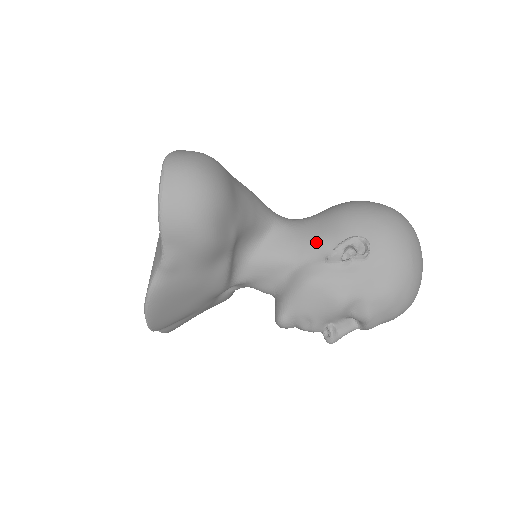
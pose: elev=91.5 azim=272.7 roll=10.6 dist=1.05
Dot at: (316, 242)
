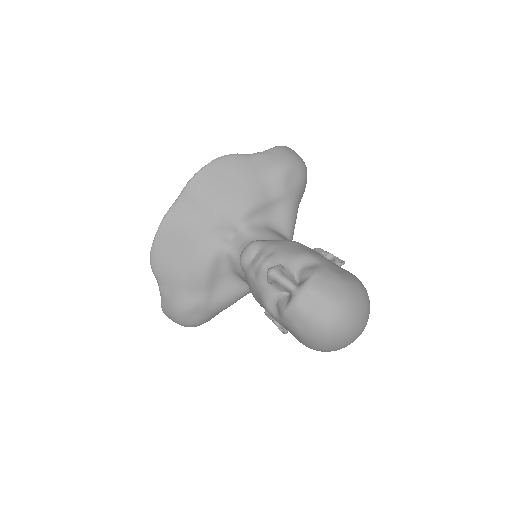
Dot at: occluded
